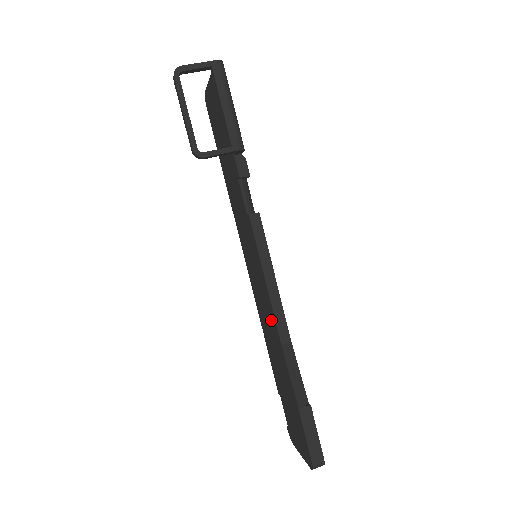
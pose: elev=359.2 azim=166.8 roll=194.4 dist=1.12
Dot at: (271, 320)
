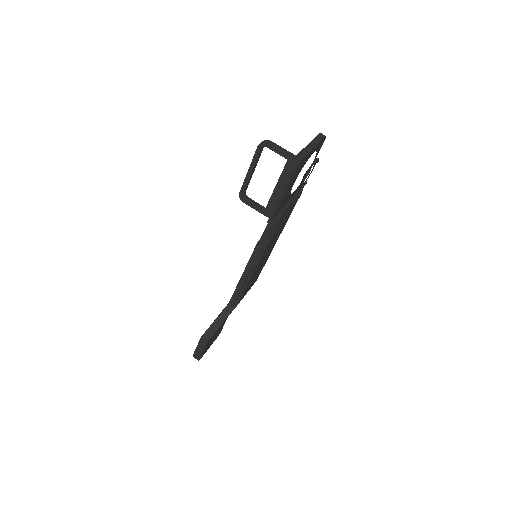
Dot at: occluded
